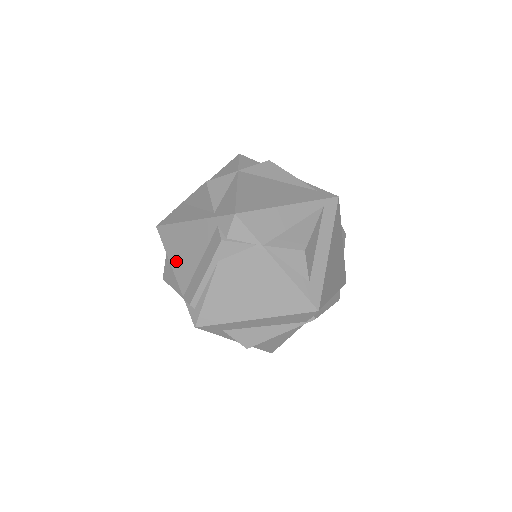
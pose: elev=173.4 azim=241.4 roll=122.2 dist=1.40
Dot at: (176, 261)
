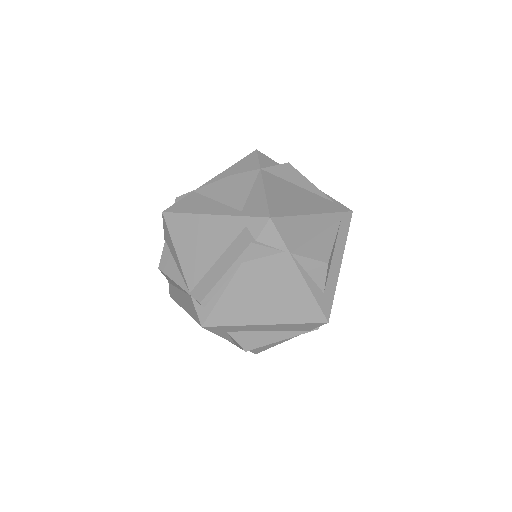
Dot at: (185, 254)
